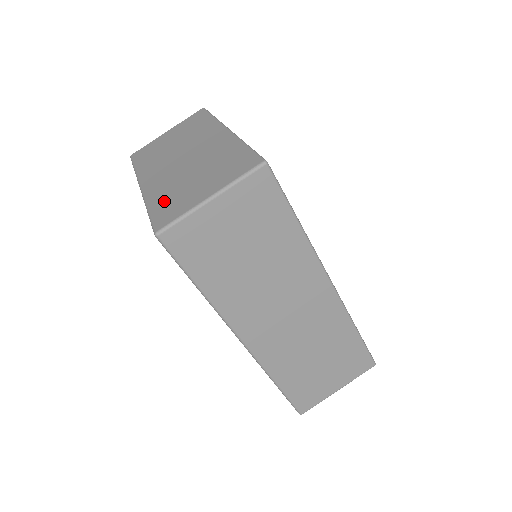
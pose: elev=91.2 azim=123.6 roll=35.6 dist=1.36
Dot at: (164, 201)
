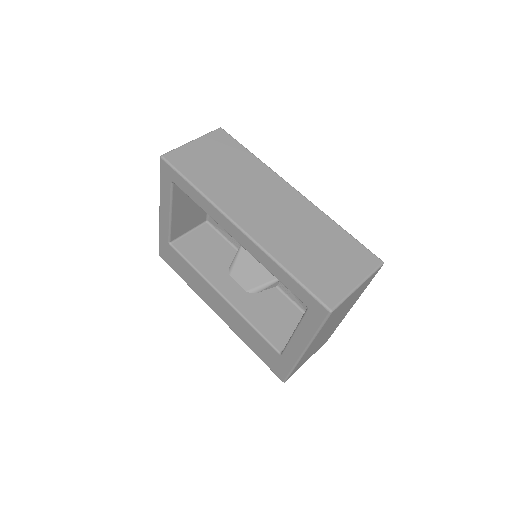
Dot at: occluded
